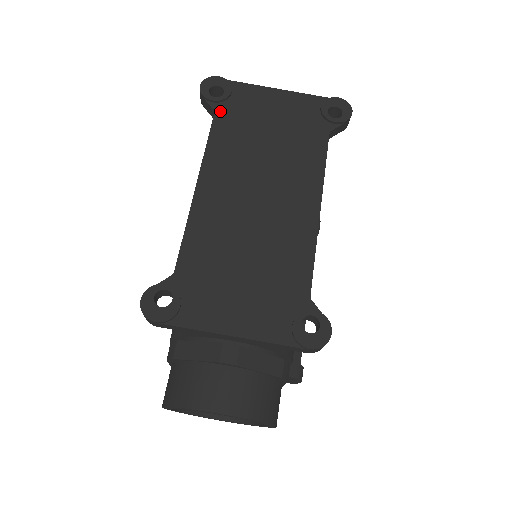
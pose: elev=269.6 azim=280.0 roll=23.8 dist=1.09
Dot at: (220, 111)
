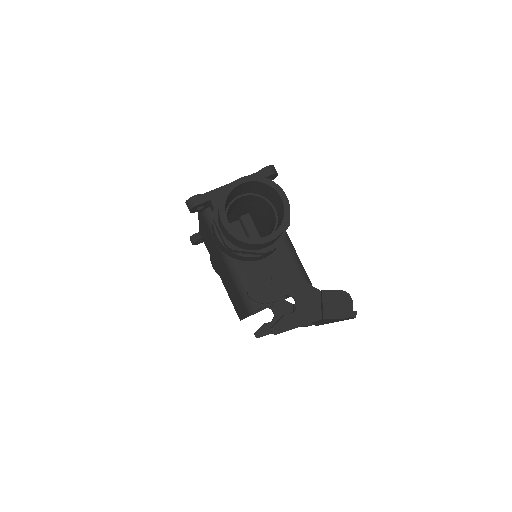
Dot at: occluded
